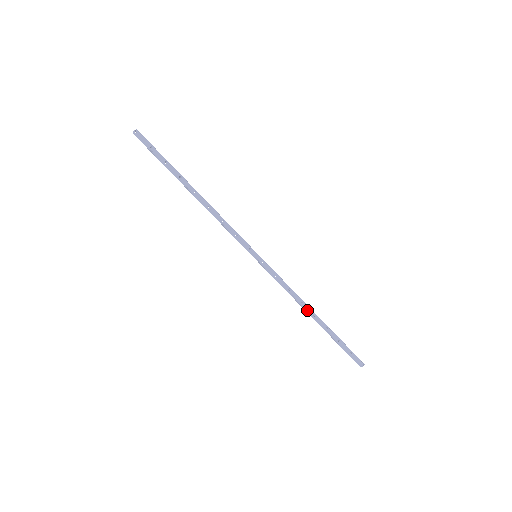
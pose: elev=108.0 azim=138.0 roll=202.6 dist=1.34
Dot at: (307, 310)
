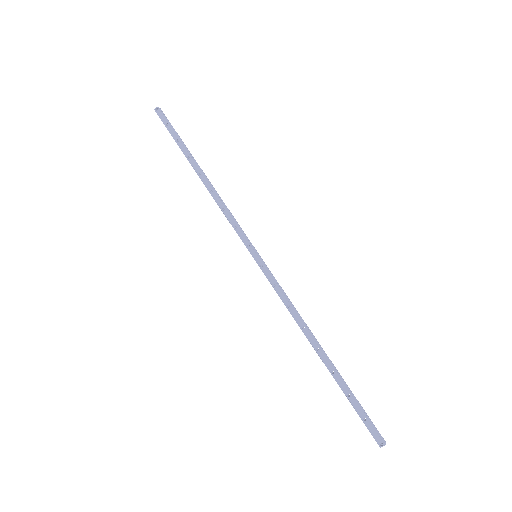
Dot at: (309, 339)
